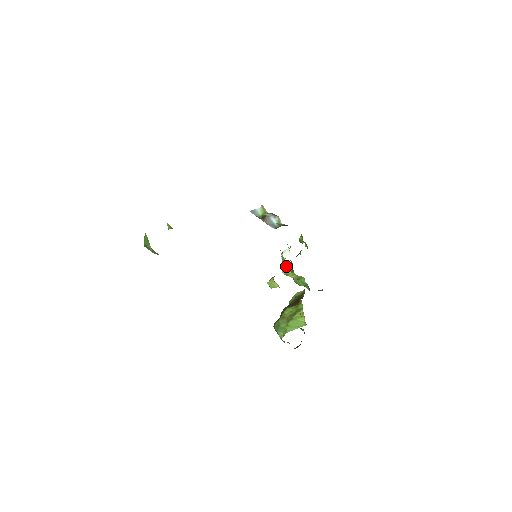
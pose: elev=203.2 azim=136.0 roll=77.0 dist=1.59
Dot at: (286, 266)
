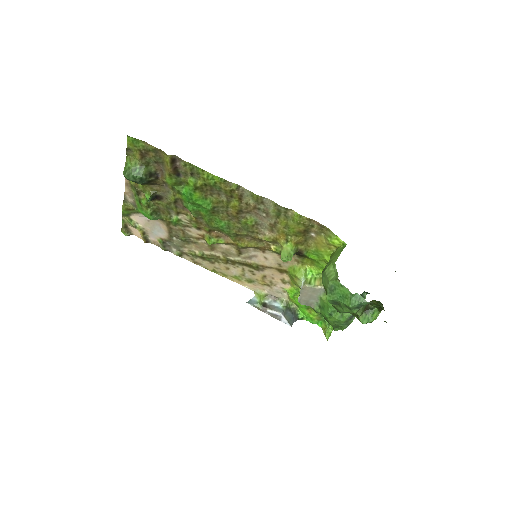
Dot at: (300, 274)
